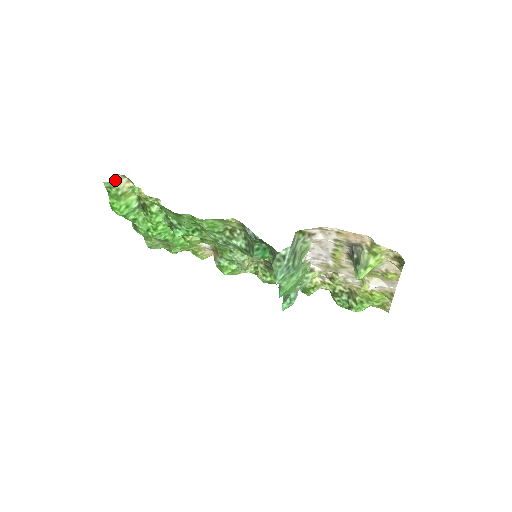
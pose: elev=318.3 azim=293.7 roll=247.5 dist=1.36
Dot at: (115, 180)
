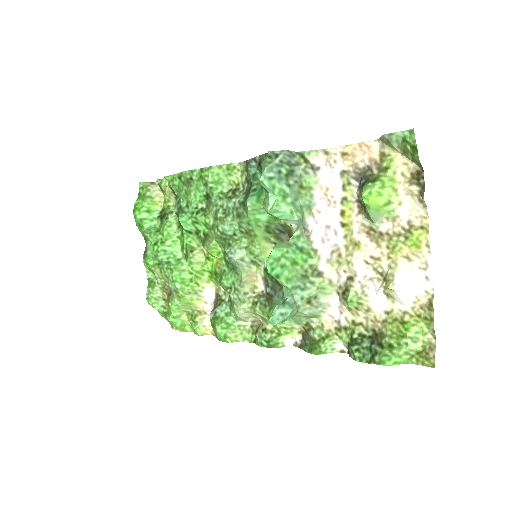
Dot at: (150, 183)
